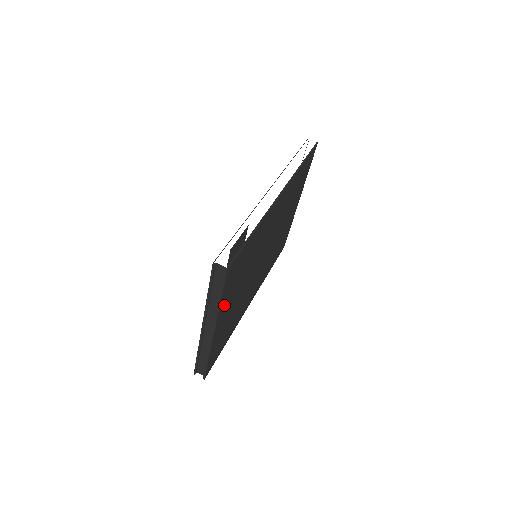
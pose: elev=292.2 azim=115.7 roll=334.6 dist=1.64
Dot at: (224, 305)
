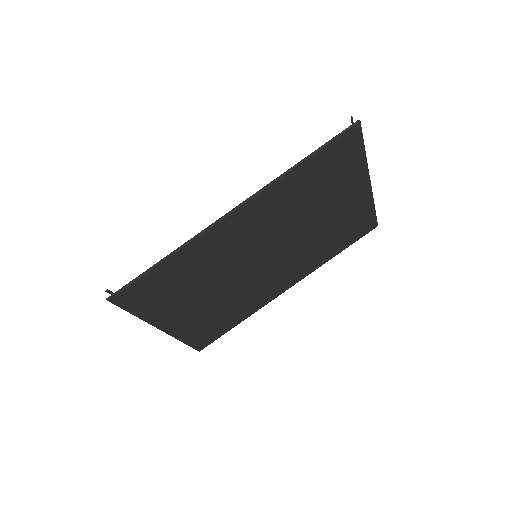
Dot at: (159, 314)
